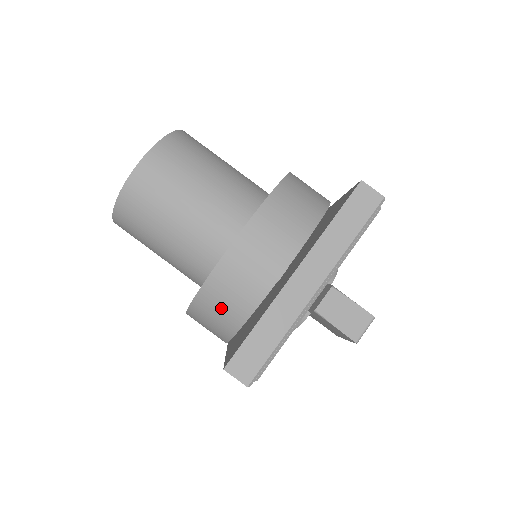
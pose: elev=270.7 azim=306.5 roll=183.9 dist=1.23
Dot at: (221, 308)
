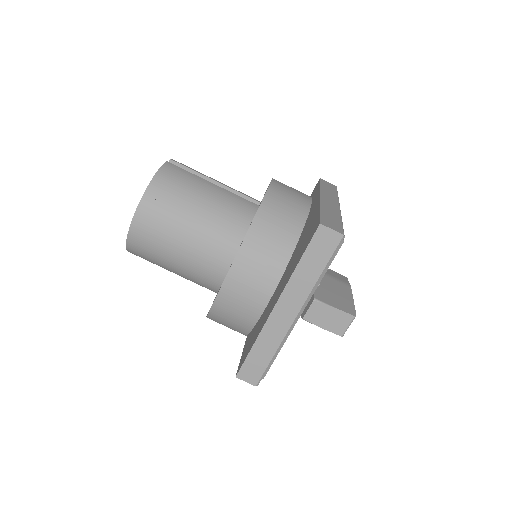
Dot at: (228, 324)
